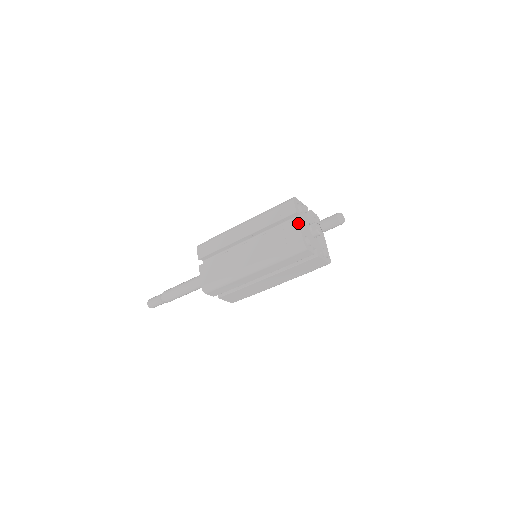
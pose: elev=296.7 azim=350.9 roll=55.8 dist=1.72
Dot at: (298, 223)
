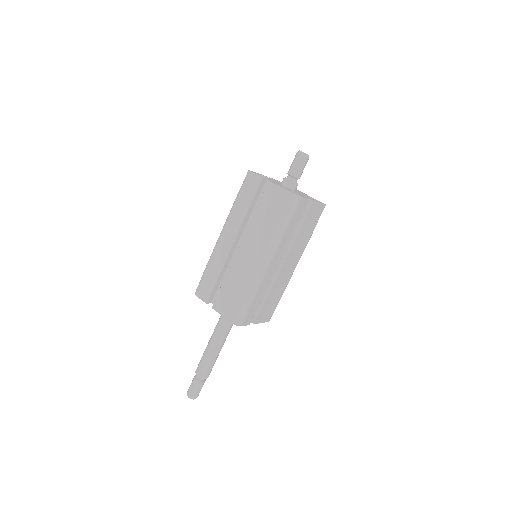
Dot at: (273, 184)
